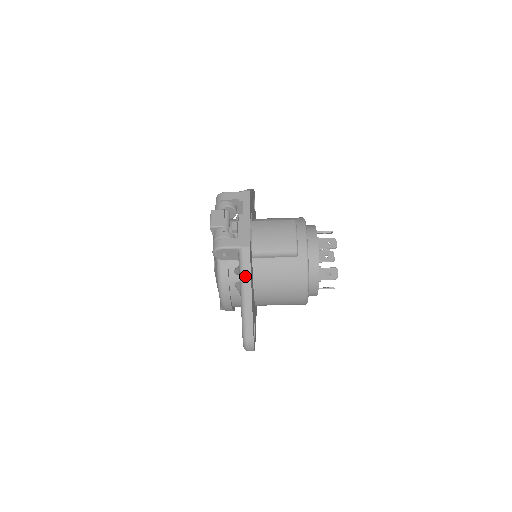
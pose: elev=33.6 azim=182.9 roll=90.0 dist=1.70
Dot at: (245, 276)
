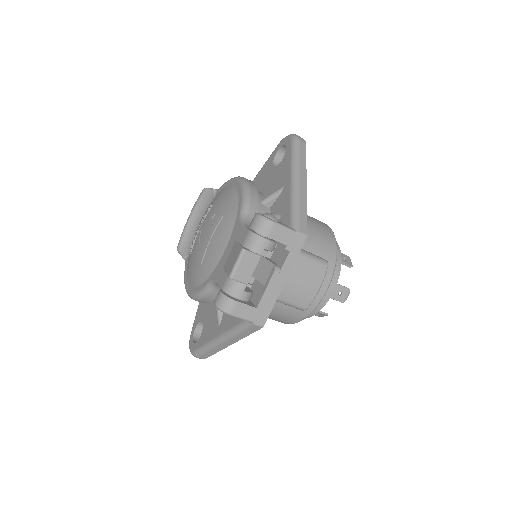
Dot at: (237, 336)
